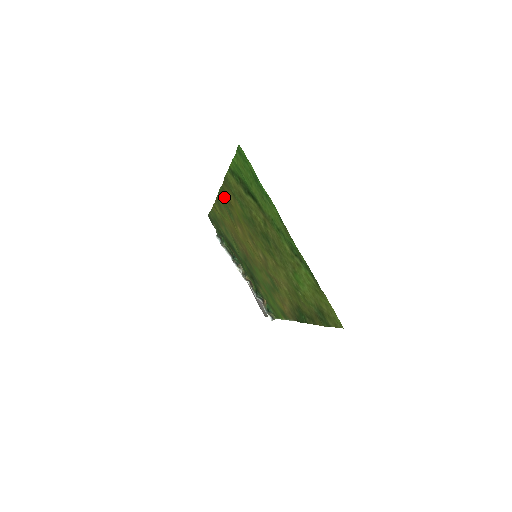
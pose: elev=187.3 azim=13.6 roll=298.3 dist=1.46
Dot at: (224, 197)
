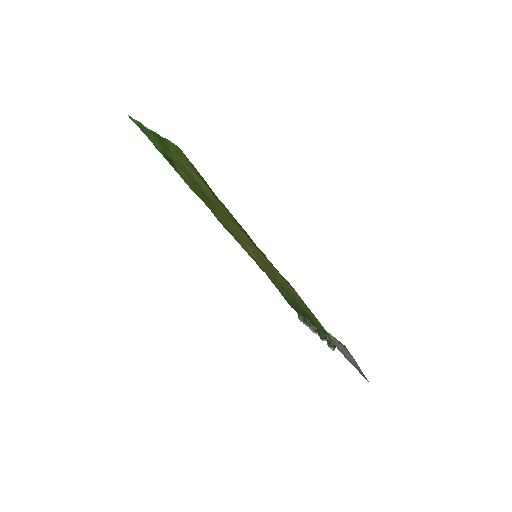
Dot at: occluded
